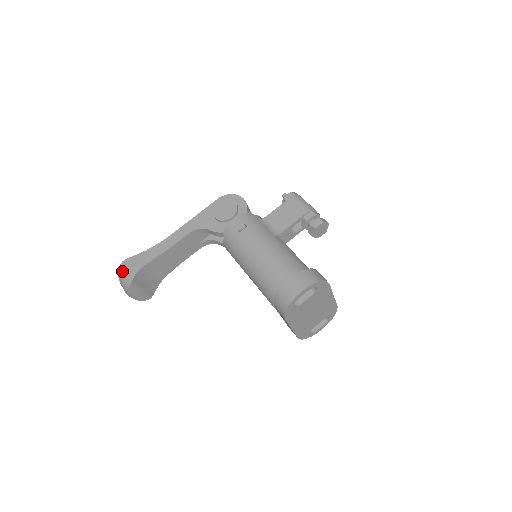
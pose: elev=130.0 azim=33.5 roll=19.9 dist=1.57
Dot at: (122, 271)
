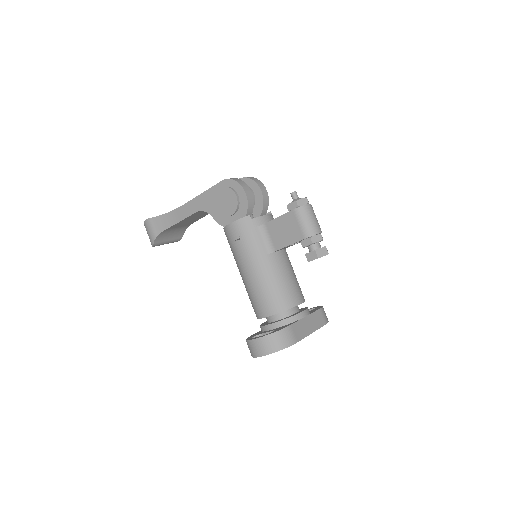
Dot at: (146, 229)
